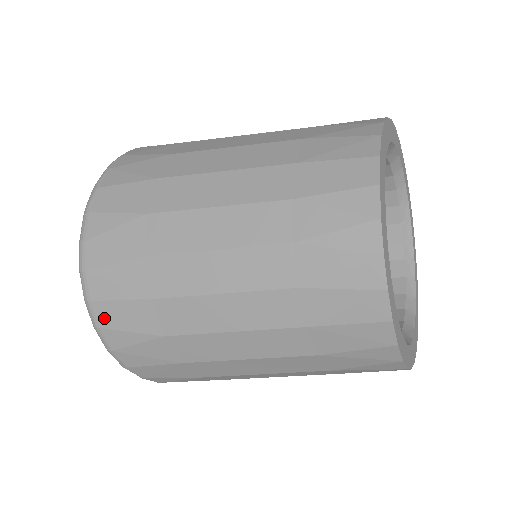
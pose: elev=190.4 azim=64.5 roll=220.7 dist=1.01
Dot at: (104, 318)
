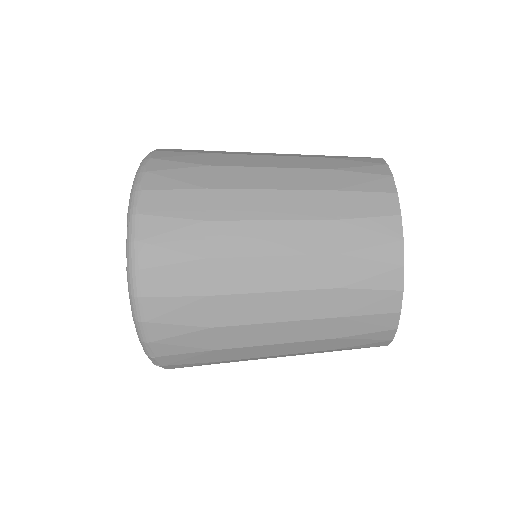
Dot at: (153, 313)
